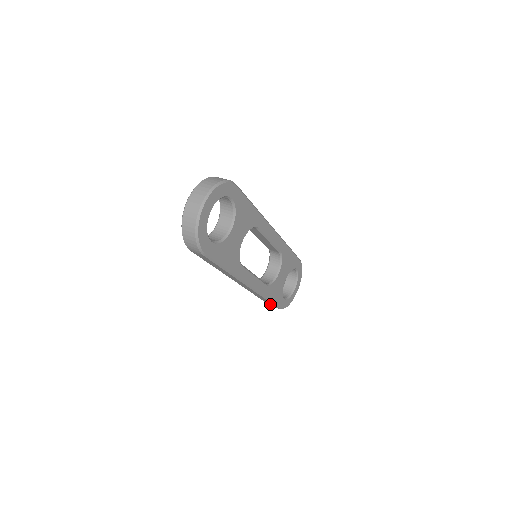
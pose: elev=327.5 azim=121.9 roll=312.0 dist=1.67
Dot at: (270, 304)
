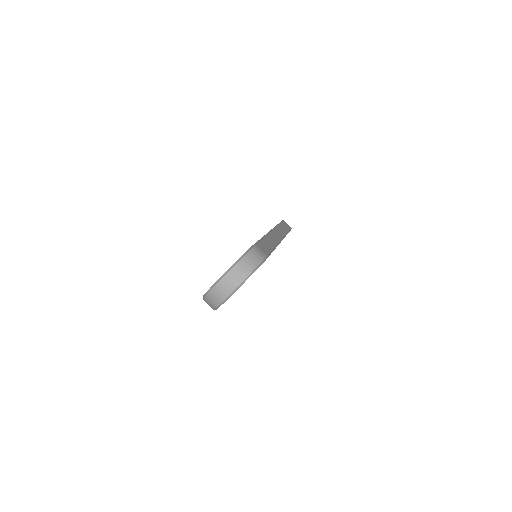
Dot at: occluded
